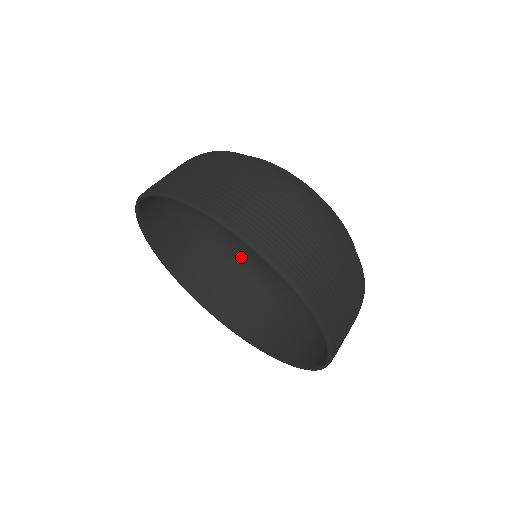
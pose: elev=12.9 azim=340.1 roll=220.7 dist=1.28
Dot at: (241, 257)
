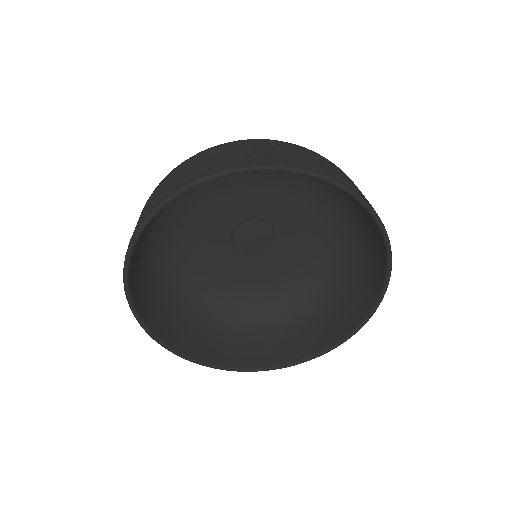
Dot at: (299, 290)
